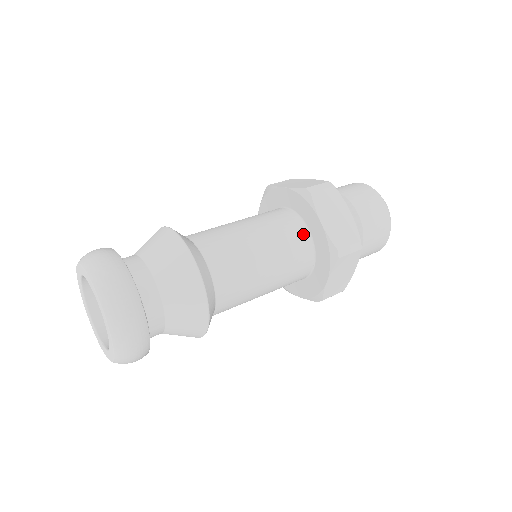
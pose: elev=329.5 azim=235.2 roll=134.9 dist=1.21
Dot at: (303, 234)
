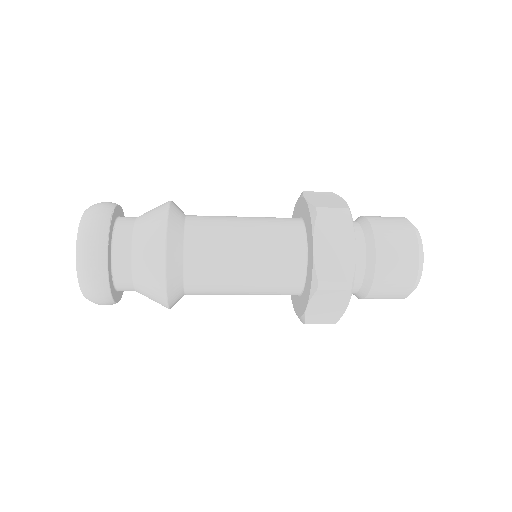
Dot at: (294, 220)
